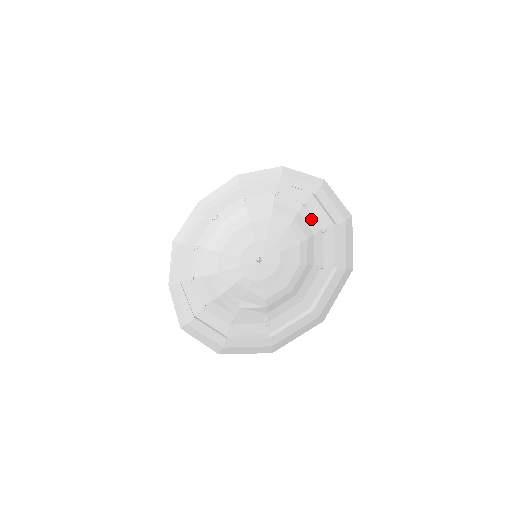
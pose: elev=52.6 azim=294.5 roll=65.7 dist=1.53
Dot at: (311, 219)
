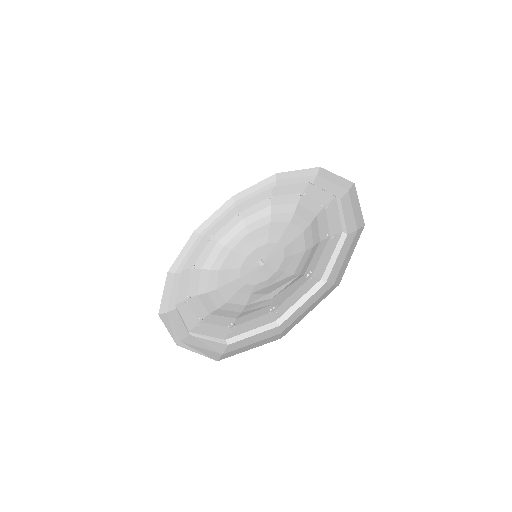
Dot at: (286, 198)
